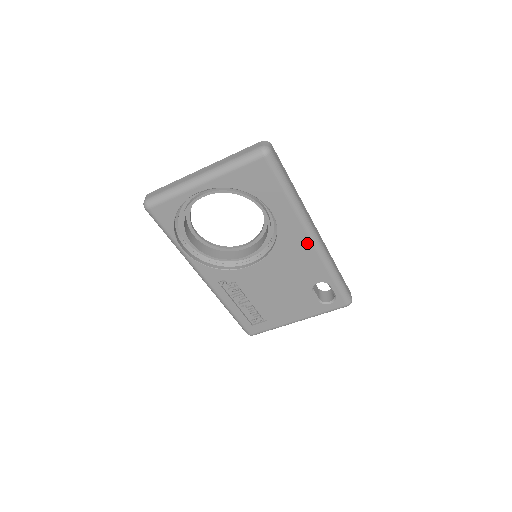
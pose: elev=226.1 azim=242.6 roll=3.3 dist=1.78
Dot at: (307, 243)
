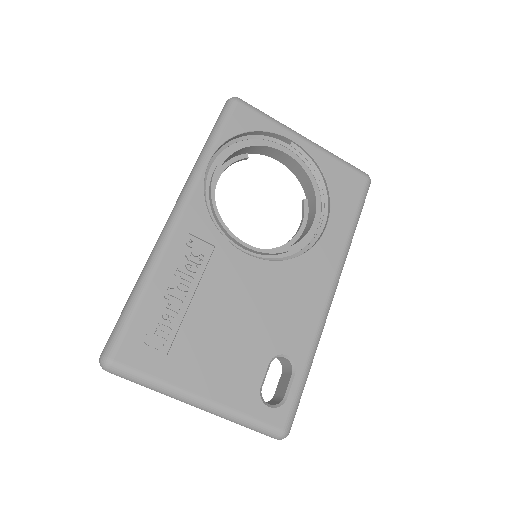
Dot at: (324, 290)
